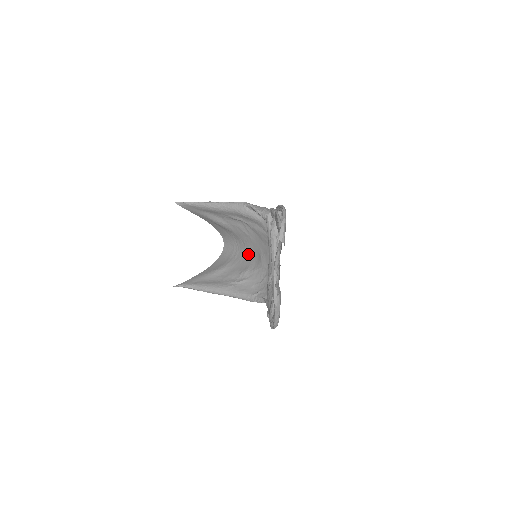
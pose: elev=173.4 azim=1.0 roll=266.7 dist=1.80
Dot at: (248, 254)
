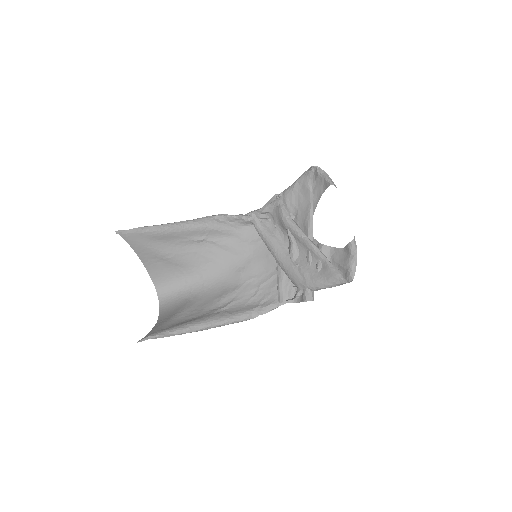
Dot at: (213, 283)
